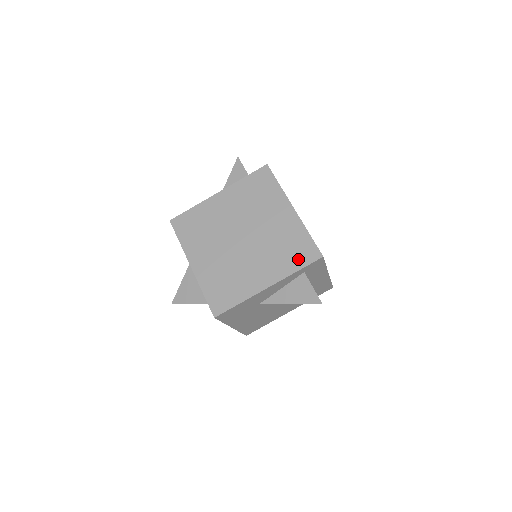
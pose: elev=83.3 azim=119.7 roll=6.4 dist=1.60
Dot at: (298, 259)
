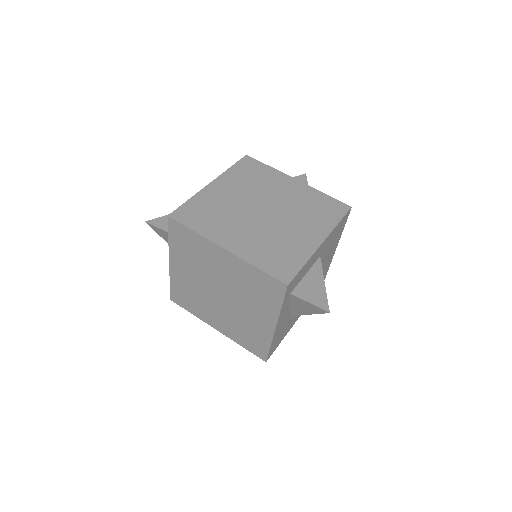
Dot at: (272, 296)
